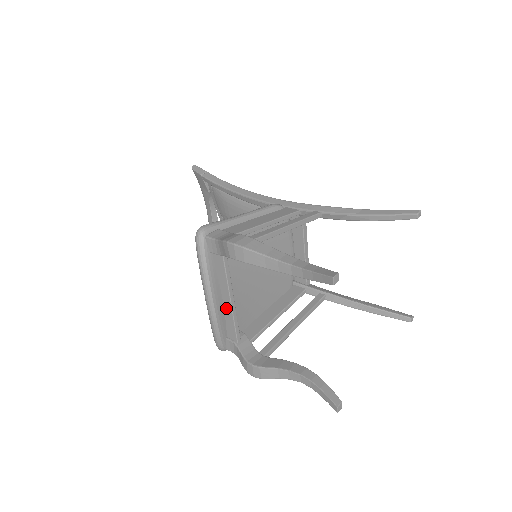
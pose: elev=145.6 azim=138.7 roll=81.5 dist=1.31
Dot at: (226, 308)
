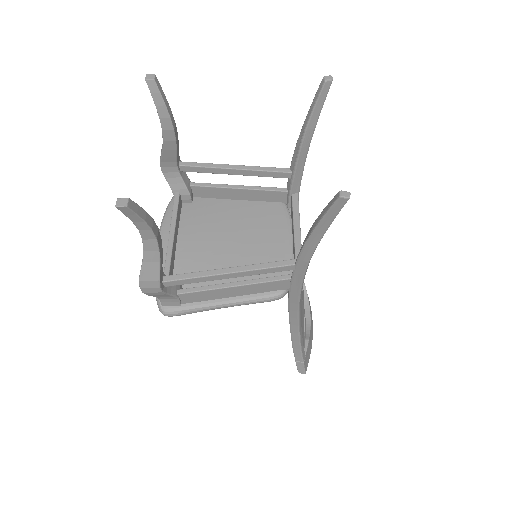
Dot at: occluded
